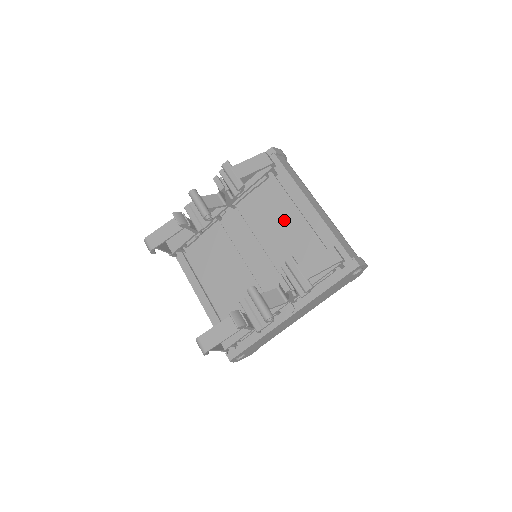
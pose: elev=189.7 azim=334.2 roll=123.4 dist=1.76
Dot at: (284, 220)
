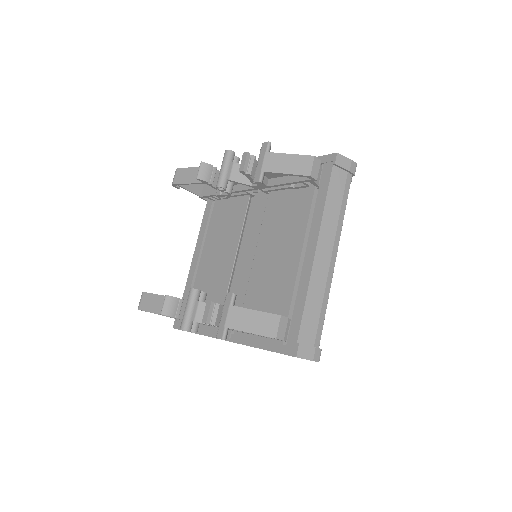
Dot at: (286, 245)
